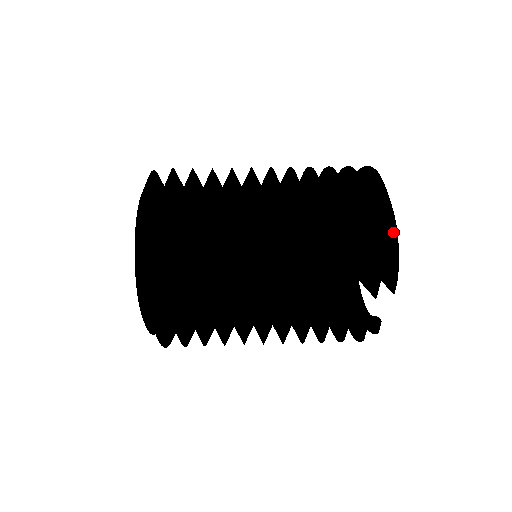
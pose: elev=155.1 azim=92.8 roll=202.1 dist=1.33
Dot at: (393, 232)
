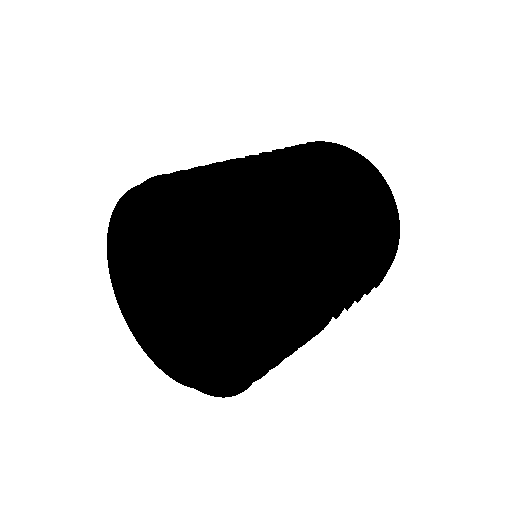
Dot at: (398, 234)
